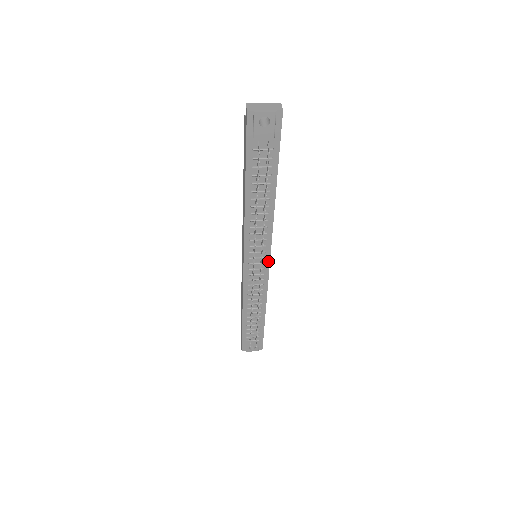
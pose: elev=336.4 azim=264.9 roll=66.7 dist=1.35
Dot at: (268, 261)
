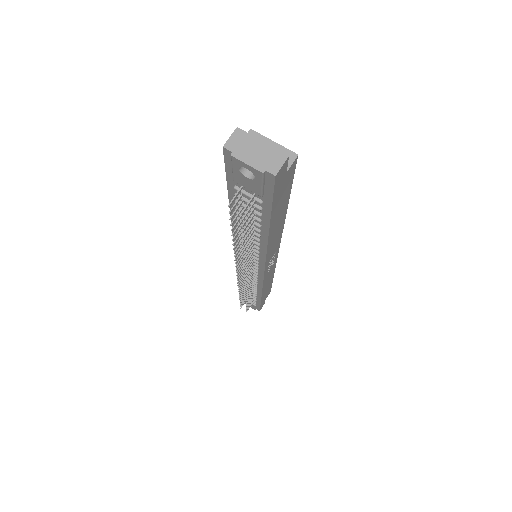
Dot at: (262, 272)
